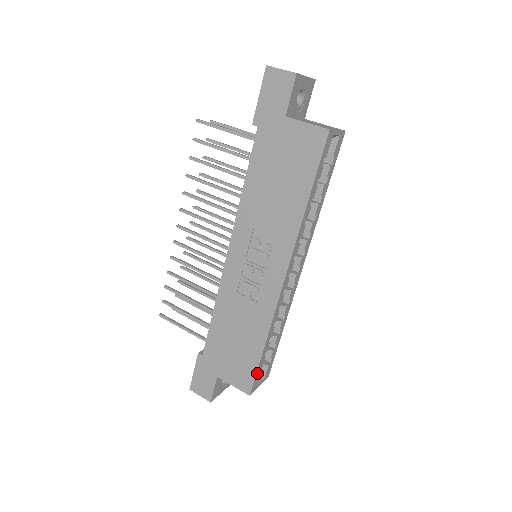
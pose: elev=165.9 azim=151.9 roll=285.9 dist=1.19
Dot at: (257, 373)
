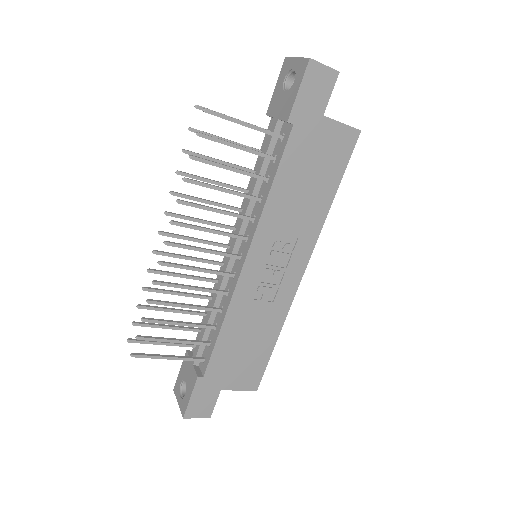
Dot at: (264, 367)
